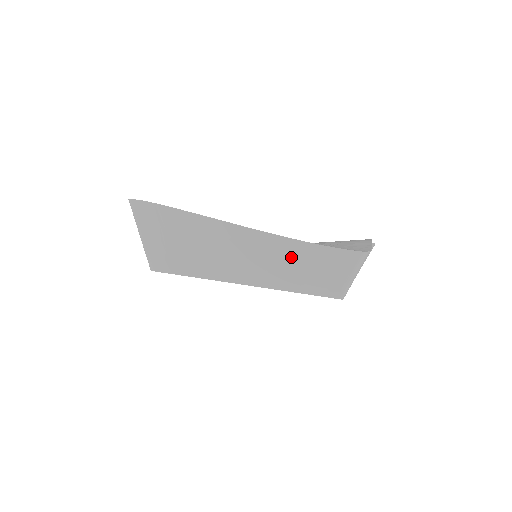
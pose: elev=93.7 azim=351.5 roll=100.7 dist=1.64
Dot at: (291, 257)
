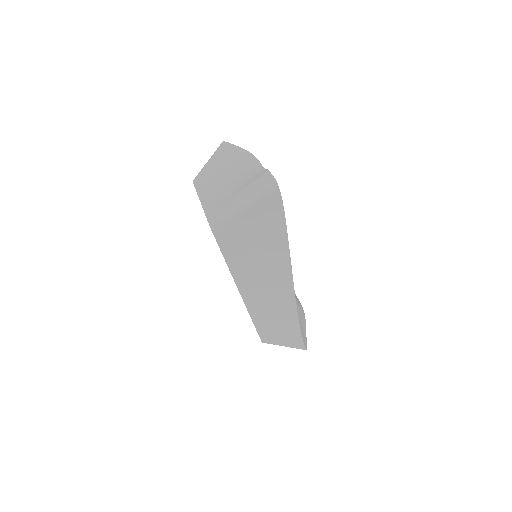
Dot at: (282, 317)
